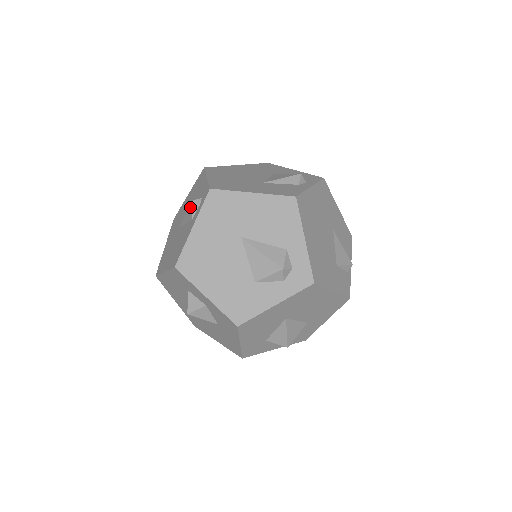
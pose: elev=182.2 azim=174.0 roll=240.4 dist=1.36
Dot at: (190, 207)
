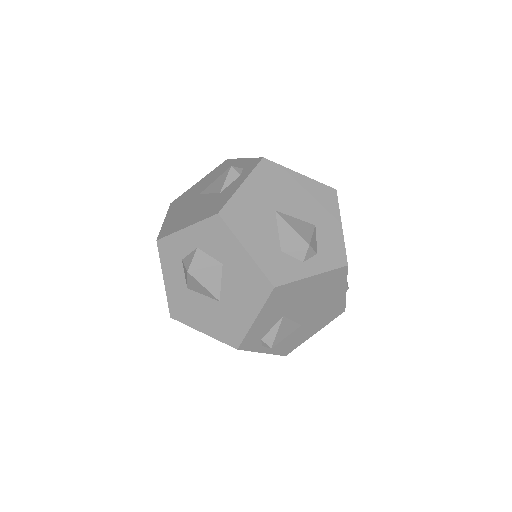
Dot at: occluded
